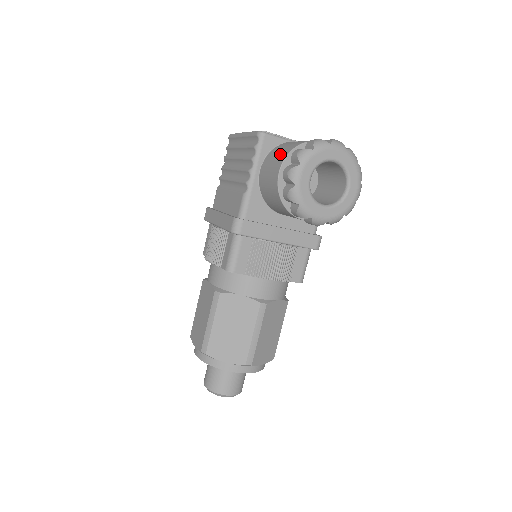
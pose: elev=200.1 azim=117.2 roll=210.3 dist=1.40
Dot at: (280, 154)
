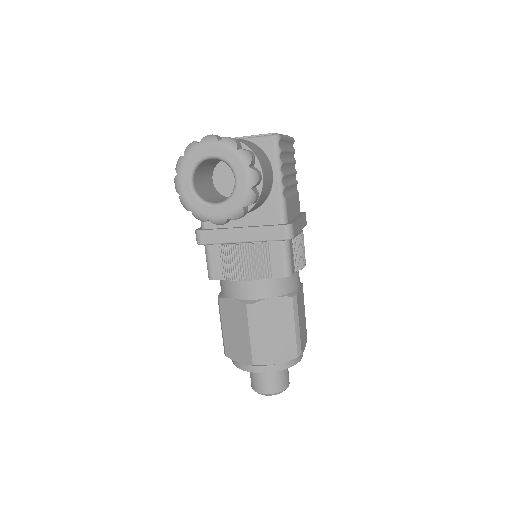
Dot at: occluded
